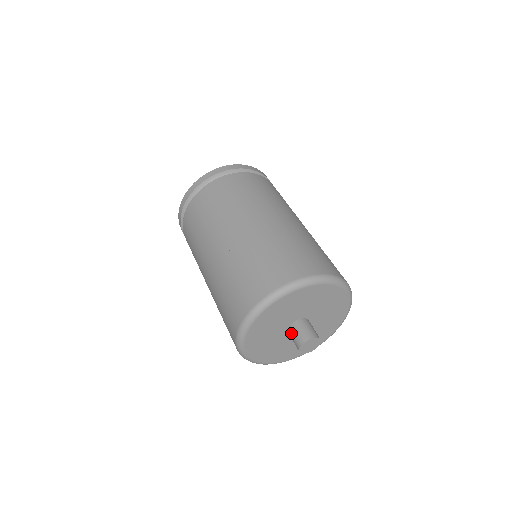
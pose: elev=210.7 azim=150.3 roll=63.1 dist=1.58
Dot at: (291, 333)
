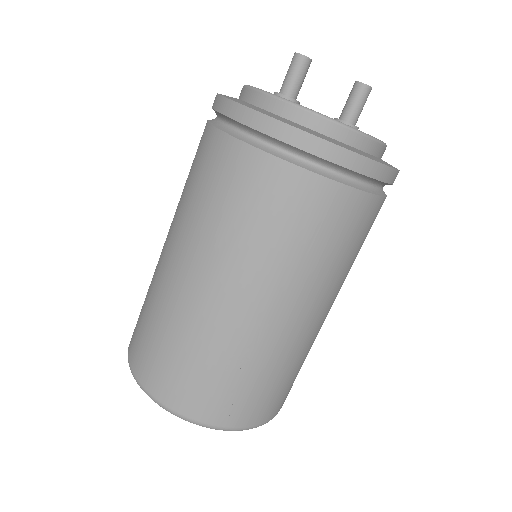
Dot at: occluded
